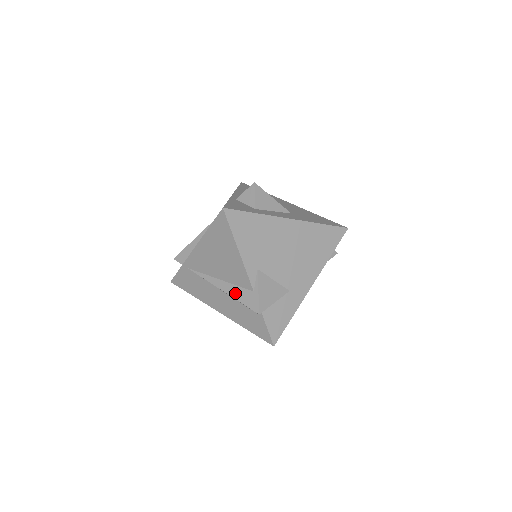
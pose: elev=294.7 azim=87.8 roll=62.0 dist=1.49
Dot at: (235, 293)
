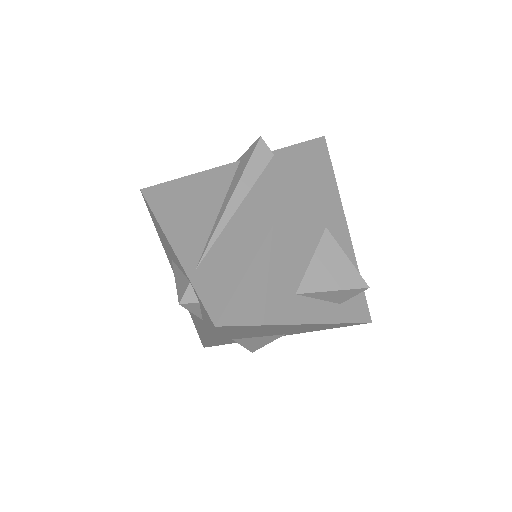
Dot at: (237, 179)
